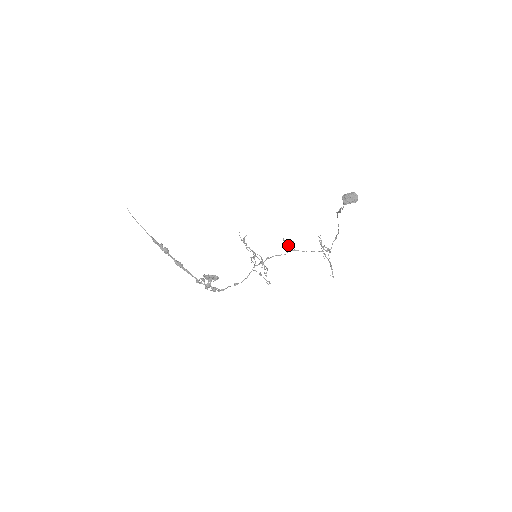
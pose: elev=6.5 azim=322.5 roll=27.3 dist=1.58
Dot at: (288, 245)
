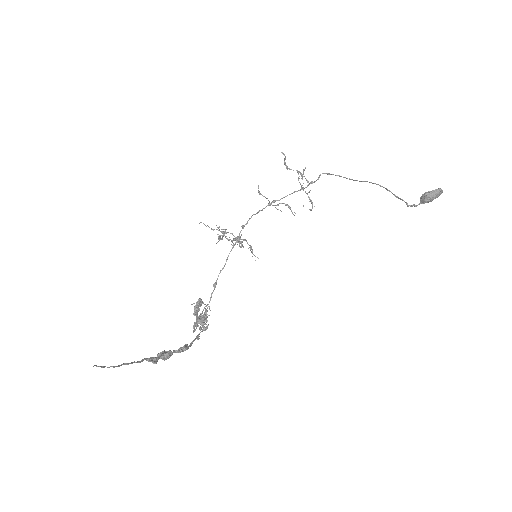
Dot at: (269, 201)
